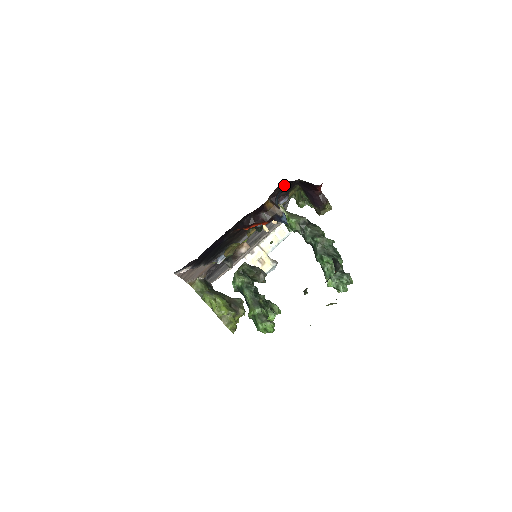
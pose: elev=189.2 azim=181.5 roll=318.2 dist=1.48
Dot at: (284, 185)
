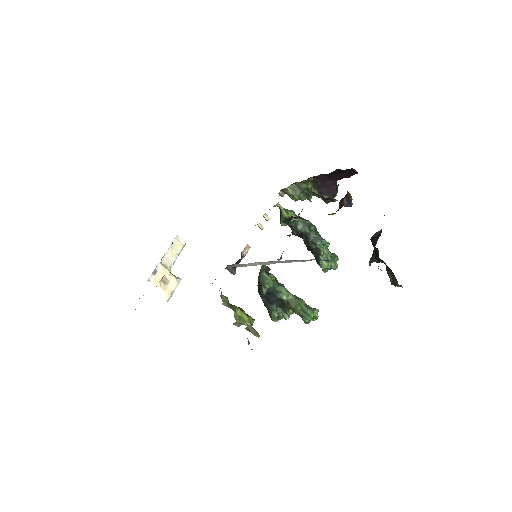
Dot at: occluded
